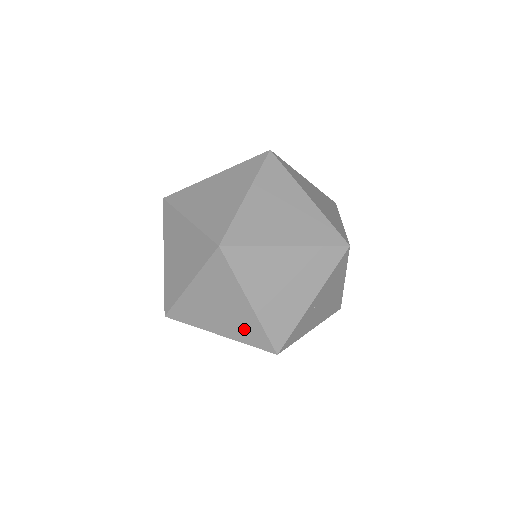
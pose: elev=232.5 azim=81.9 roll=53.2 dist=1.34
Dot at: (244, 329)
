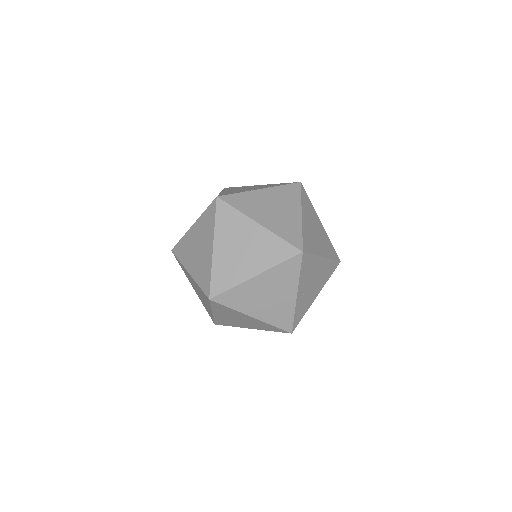
Dot at: (262, 326)
